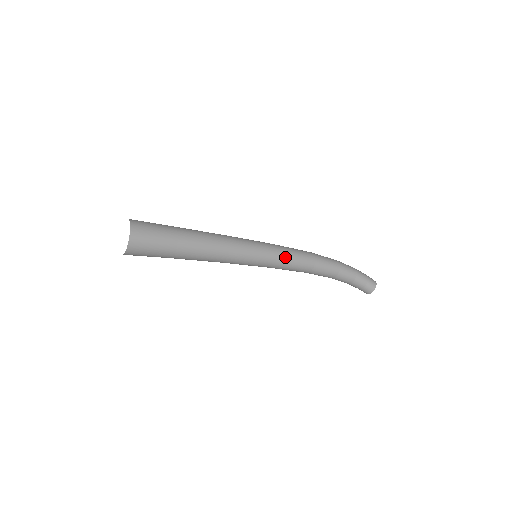
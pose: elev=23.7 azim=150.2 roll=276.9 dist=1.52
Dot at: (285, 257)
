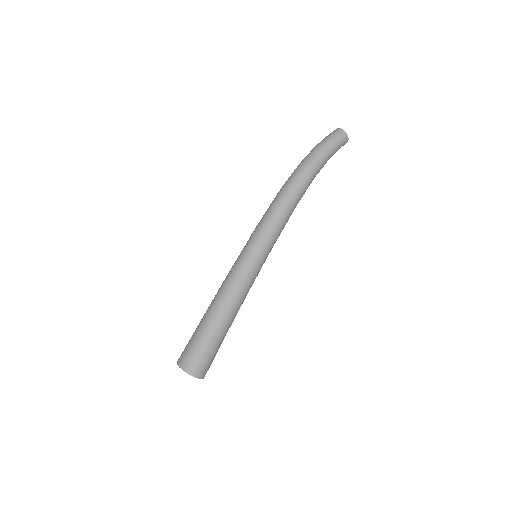
Dot at: (277, 235)
